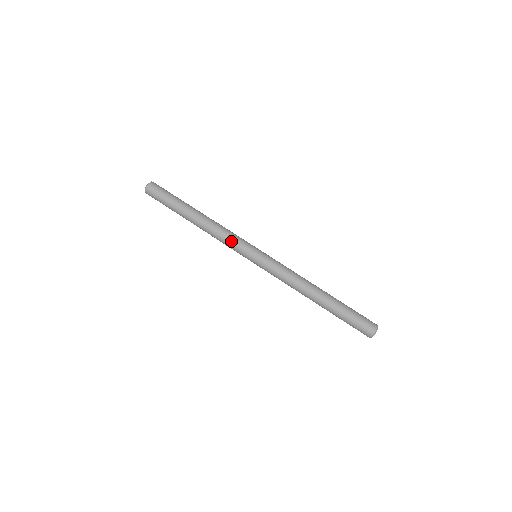
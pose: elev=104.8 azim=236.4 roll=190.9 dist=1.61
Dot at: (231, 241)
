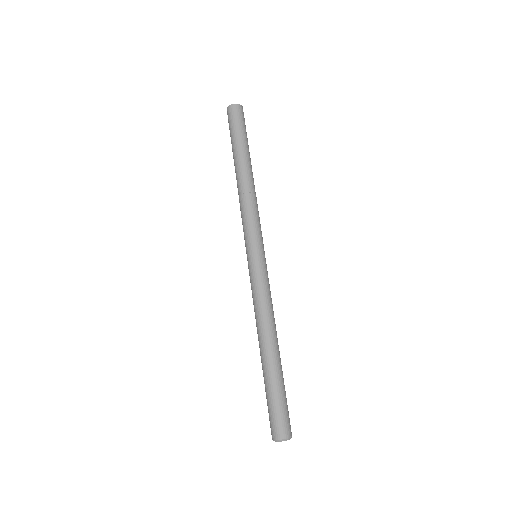
Dot at: (246, 221)
